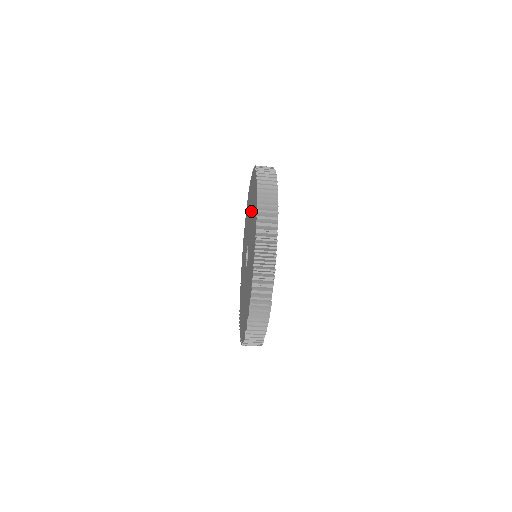
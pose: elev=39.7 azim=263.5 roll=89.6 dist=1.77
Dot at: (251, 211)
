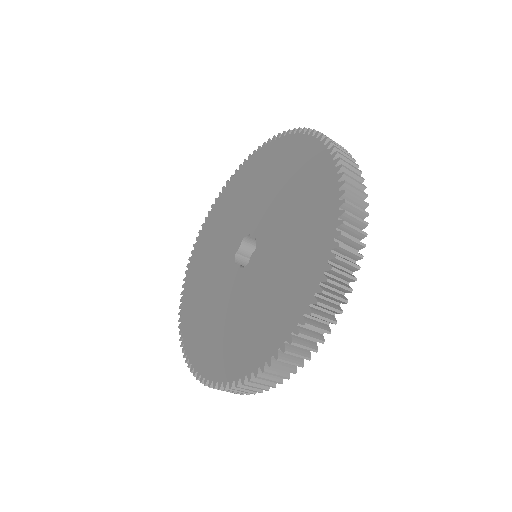
Dot at: (289, 237)
